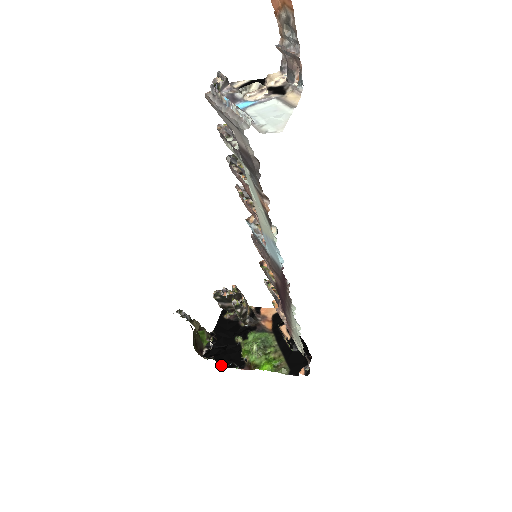
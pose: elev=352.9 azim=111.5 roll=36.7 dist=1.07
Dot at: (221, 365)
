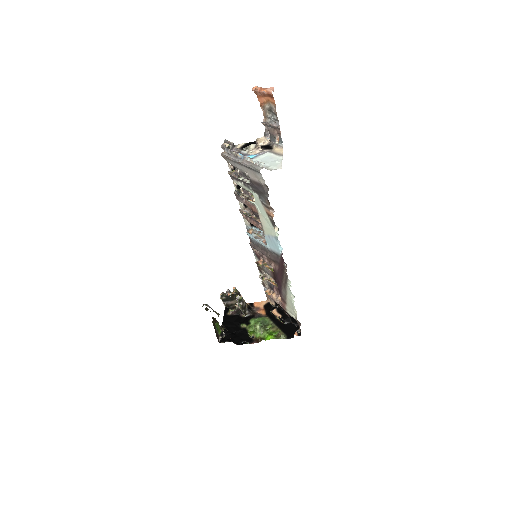
Dot at: (236, 344)
